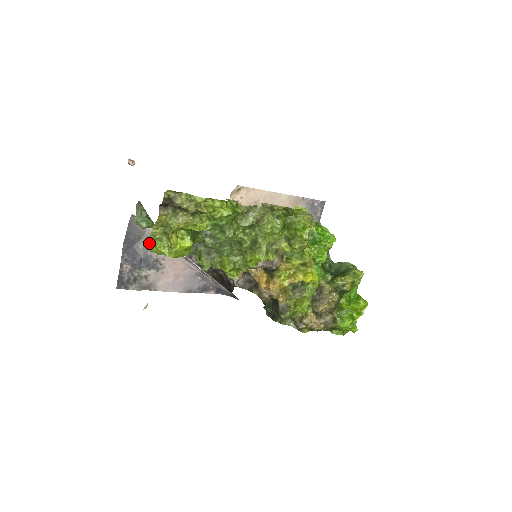
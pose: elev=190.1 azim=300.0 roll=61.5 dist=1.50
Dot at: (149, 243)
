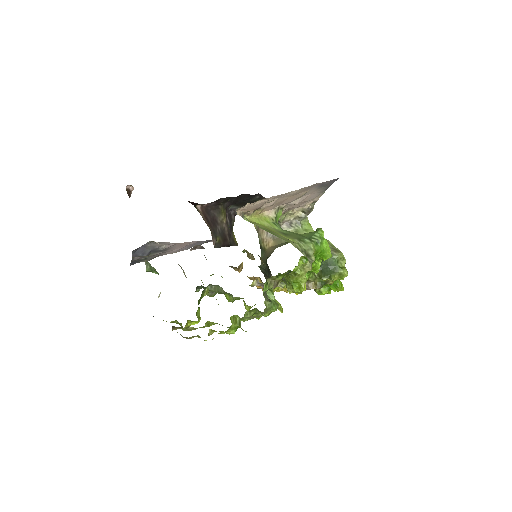
Dot at: occluded
